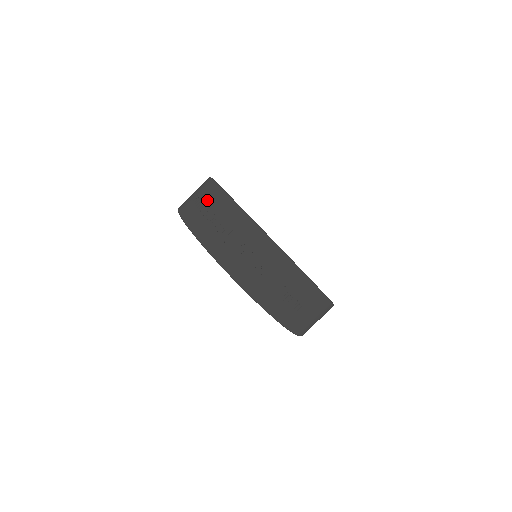
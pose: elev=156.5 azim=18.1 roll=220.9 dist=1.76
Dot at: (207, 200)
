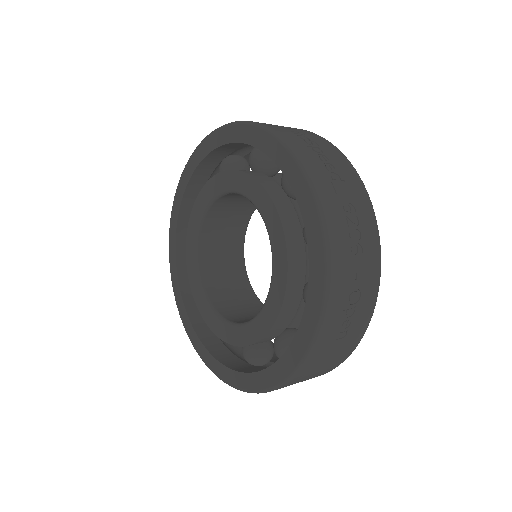
Dot at: (307, 134)
